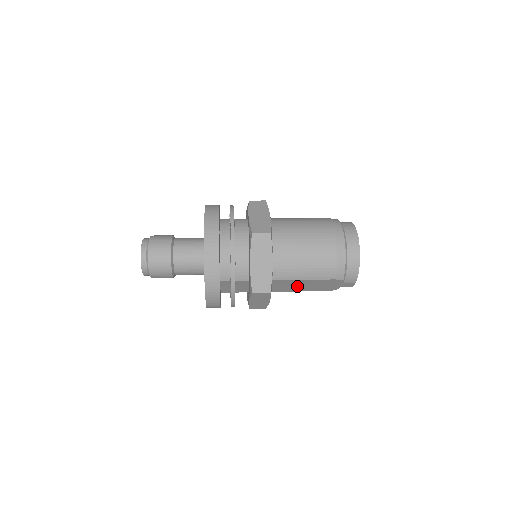
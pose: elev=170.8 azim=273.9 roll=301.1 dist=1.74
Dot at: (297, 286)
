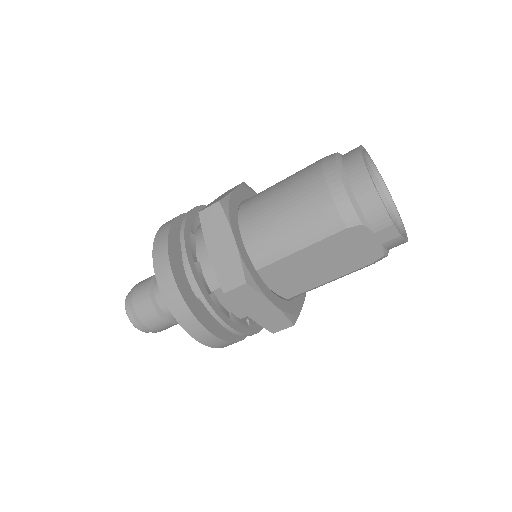
Dot at: (311, 269)
